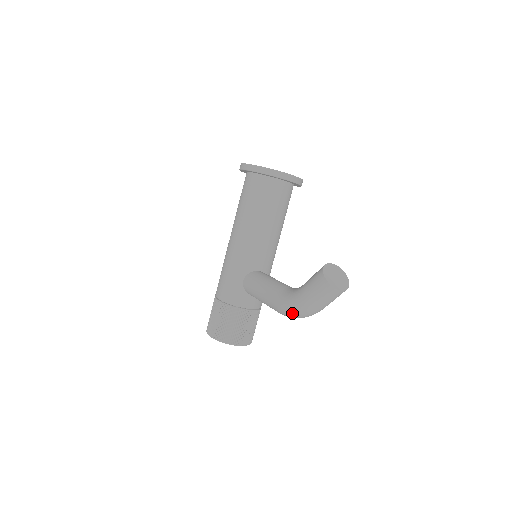
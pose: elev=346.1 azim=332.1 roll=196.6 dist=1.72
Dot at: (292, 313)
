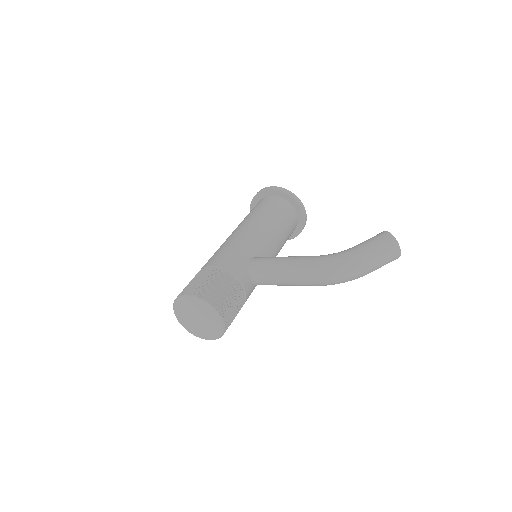
Dot at: (340, 265)
